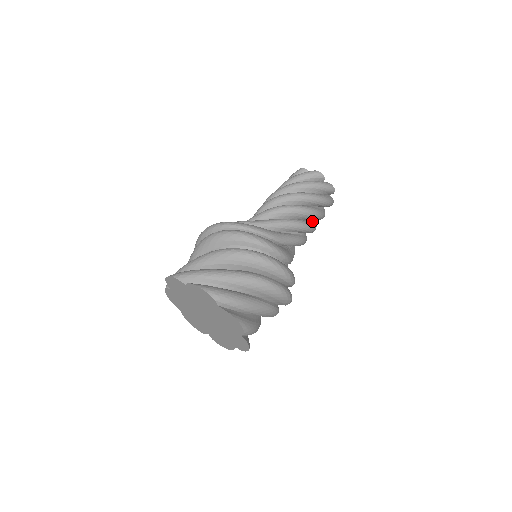
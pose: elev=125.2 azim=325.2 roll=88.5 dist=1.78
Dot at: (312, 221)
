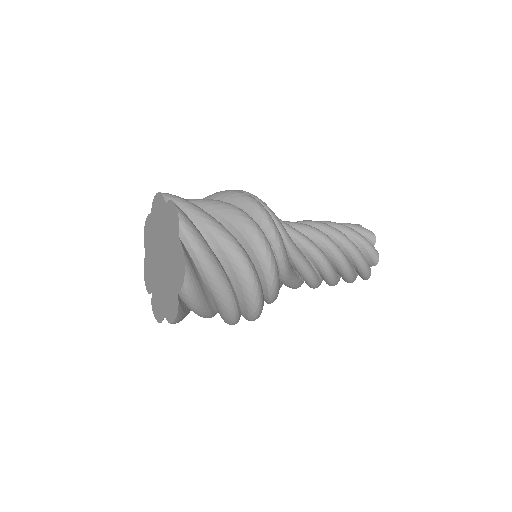
Dot at: (336, 271)
